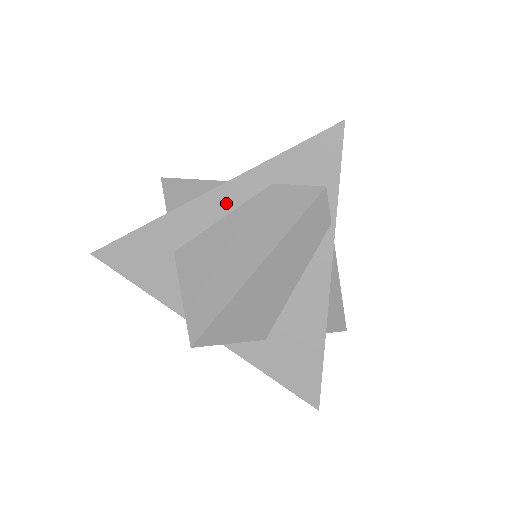
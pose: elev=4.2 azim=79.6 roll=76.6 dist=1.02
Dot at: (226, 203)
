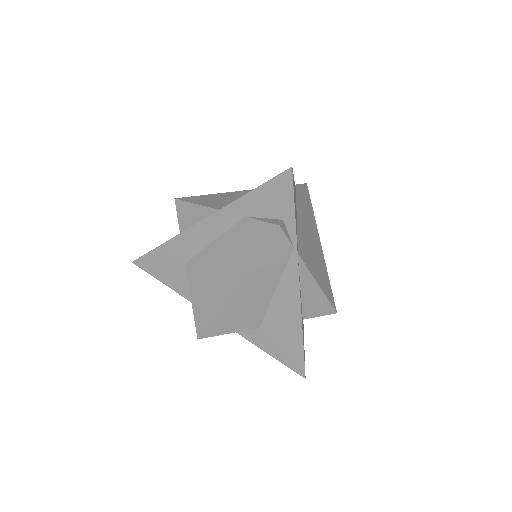
Dot at: (214, 230)
